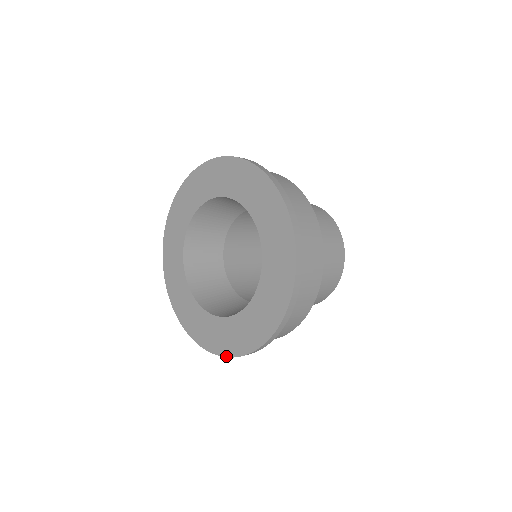
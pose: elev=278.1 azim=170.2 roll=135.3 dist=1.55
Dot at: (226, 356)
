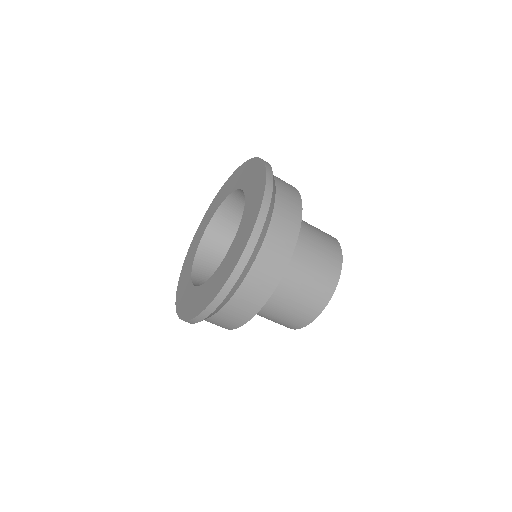
Dot at: (187, 319)
